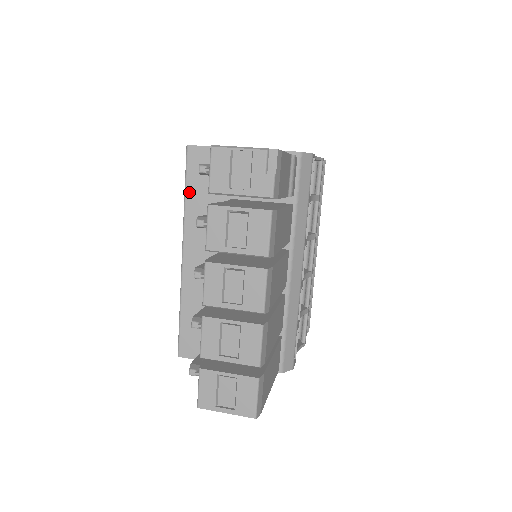
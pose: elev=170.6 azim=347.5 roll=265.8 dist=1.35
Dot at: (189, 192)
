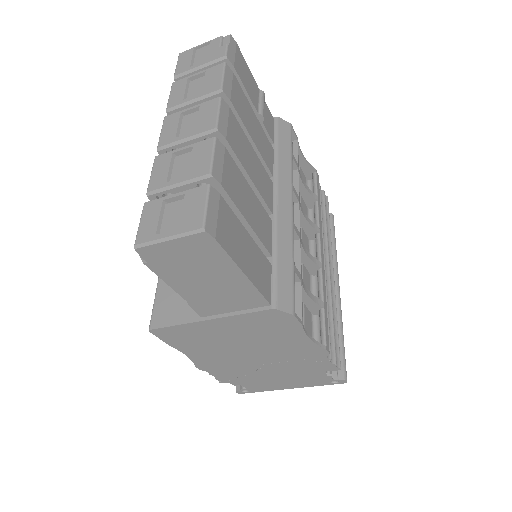
Dot at: occluded
